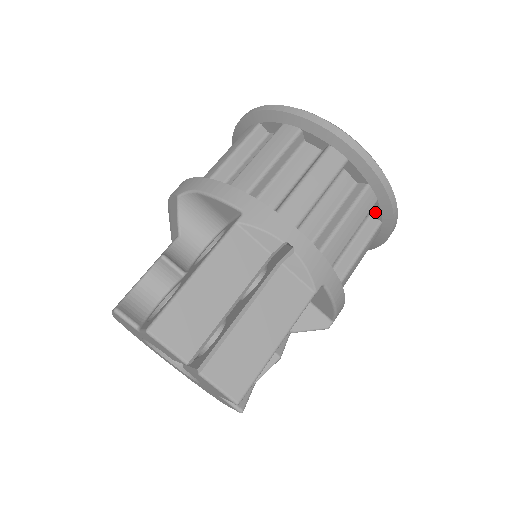
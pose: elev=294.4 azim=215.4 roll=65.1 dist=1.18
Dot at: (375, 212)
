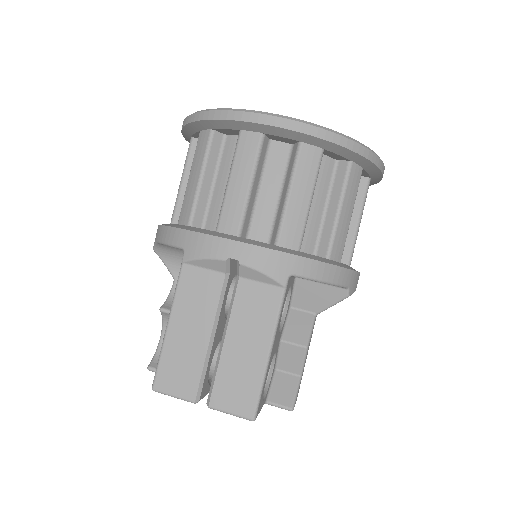
Dot at: (336, 157)
